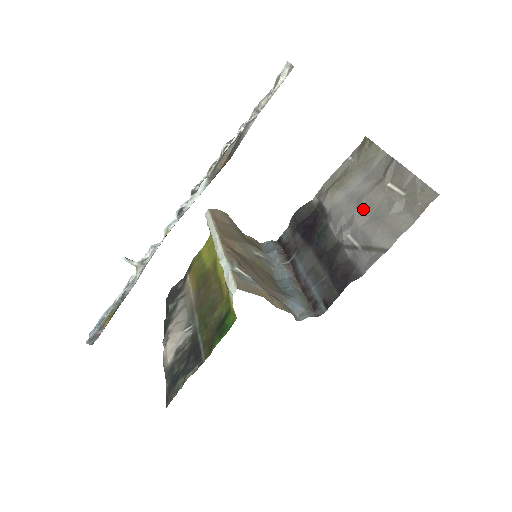
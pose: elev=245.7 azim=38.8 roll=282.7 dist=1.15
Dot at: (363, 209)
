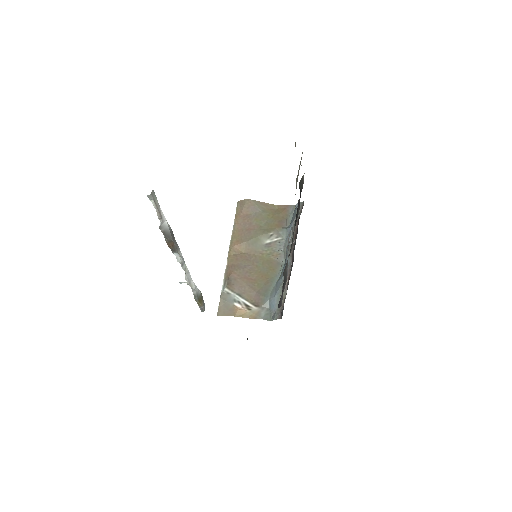
Dot at: occluded
